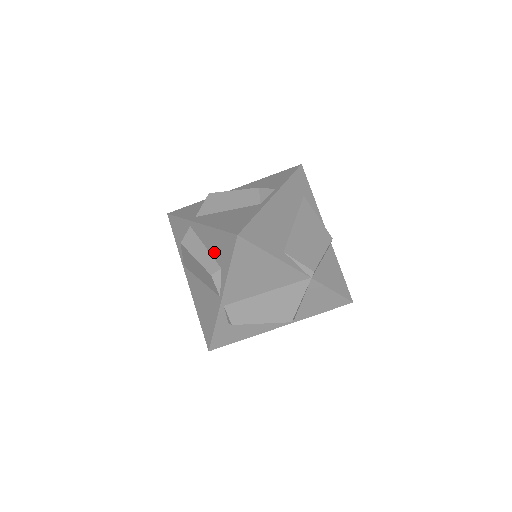
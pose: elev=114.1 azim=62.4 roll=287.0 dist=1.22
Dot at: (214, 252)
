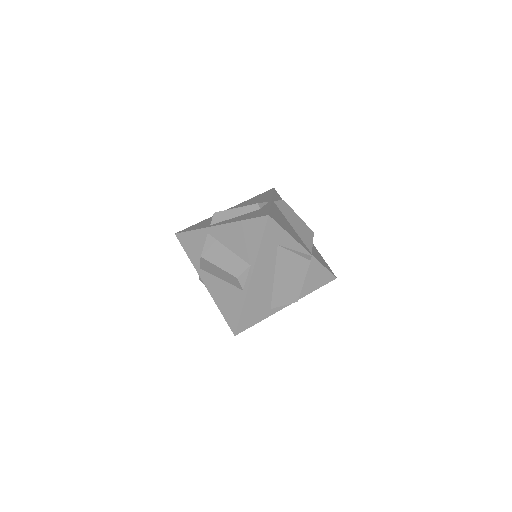
Dot at: occluded
